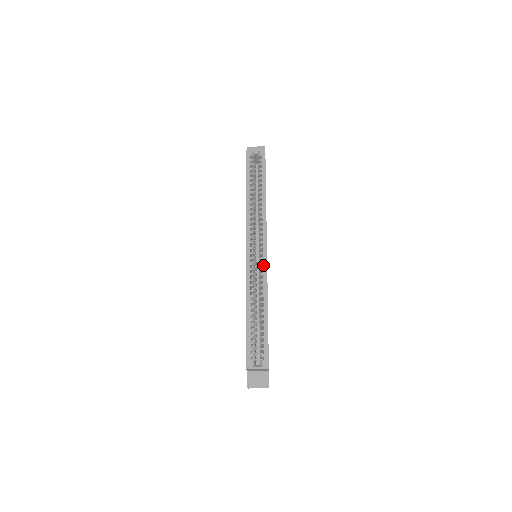
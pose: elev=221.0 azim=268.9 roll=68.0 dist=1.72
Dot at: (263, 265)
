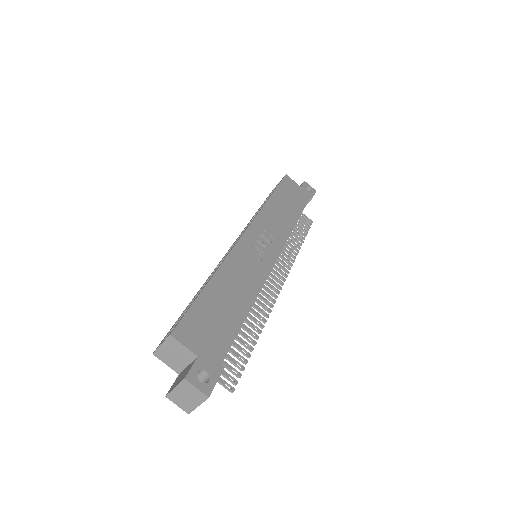
Dot at: (234, 244)
